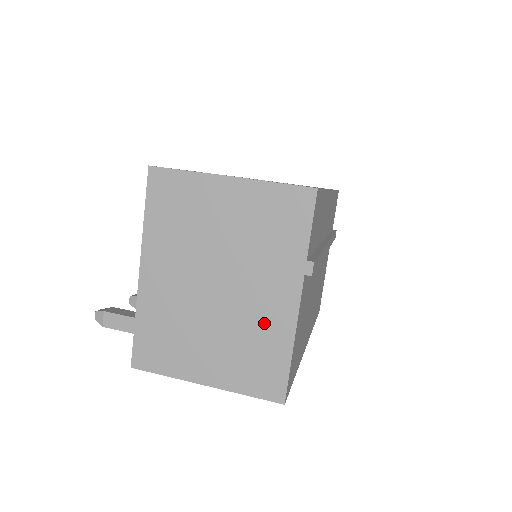
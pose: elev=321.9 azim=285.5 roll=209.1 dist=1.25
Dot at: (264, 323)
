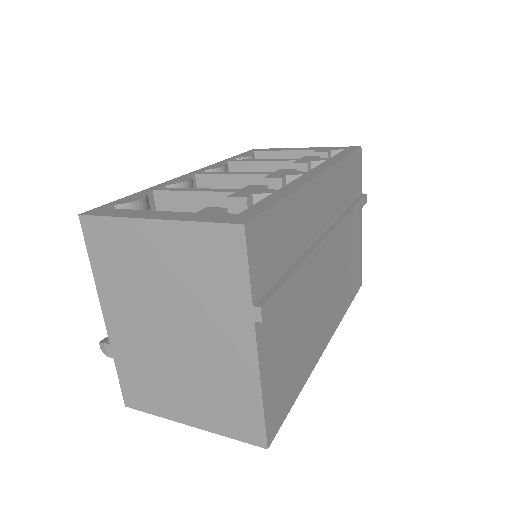
Dot at: (227, 370)
